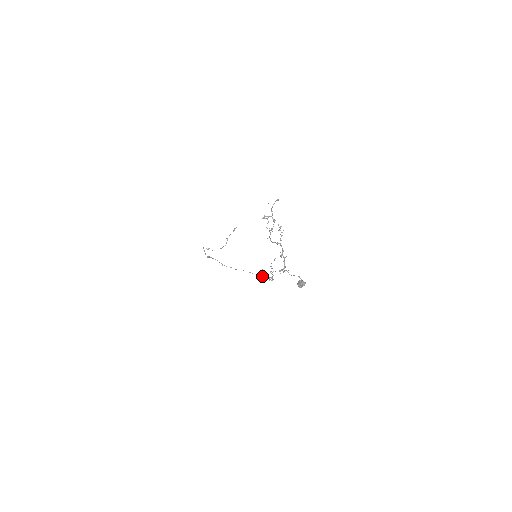
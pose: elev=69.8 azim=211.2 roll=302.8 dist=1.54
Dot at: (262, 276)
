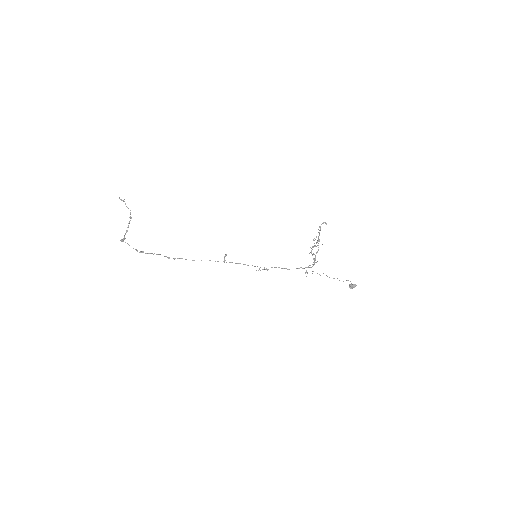
Dot at: occluded
